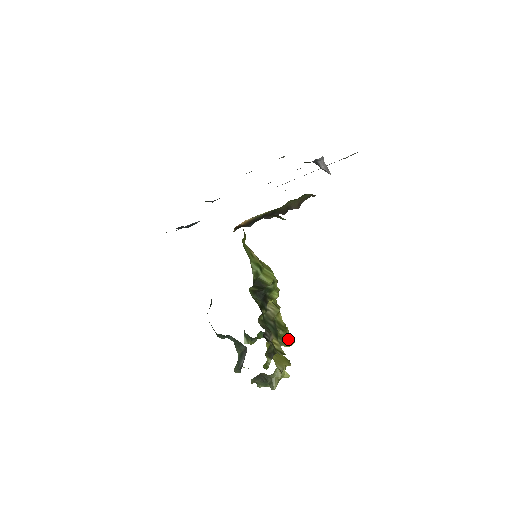
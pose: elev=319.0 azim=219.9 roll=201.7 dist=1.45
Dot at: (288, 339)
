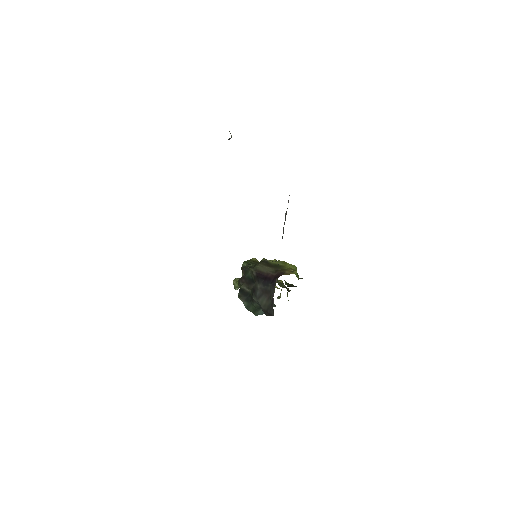
Dot at: occluded
